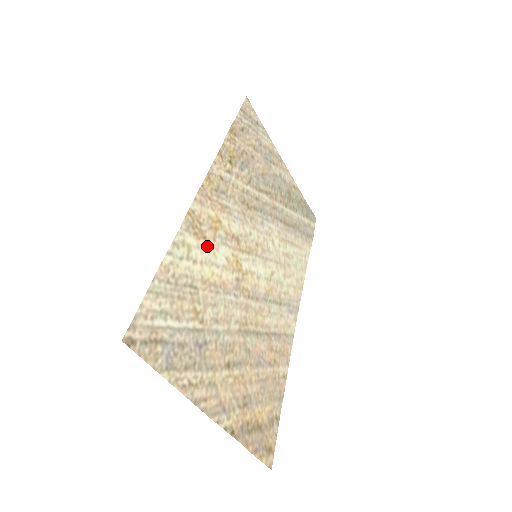
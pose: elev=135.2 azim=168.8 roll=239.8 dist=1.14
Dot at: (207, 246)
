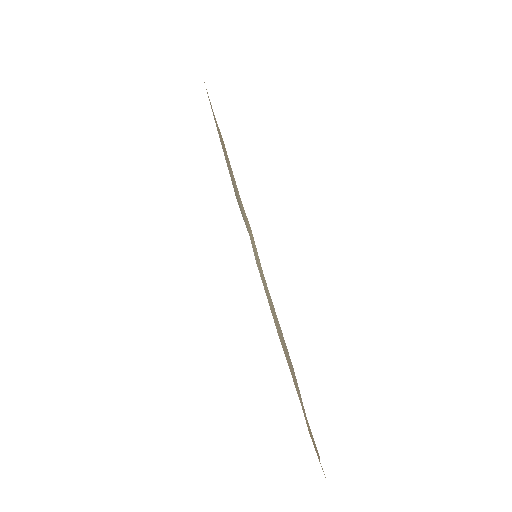
Dot at: (255, 247)
